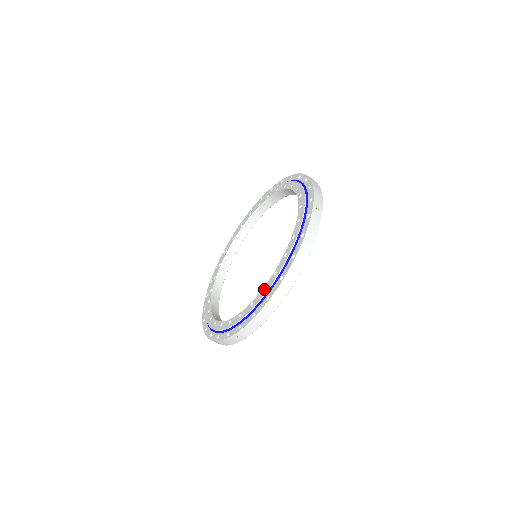
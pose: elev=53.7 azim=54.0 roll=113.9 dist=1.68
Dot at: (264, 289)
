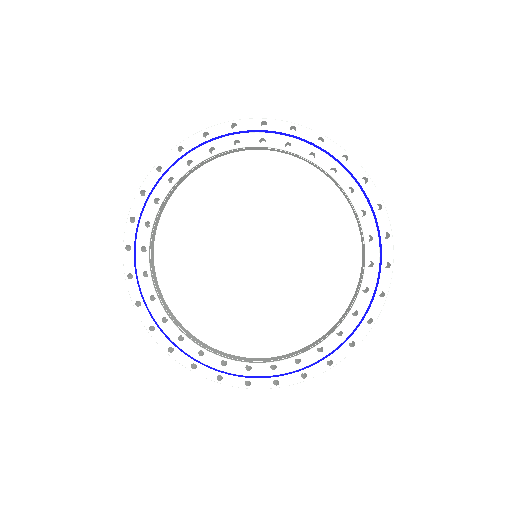
Dot at: (337, 330)
